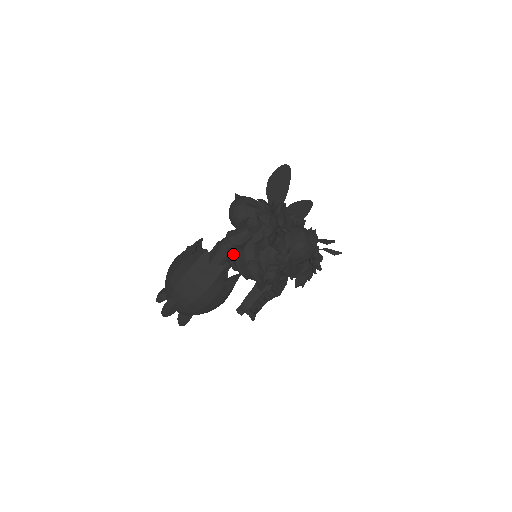
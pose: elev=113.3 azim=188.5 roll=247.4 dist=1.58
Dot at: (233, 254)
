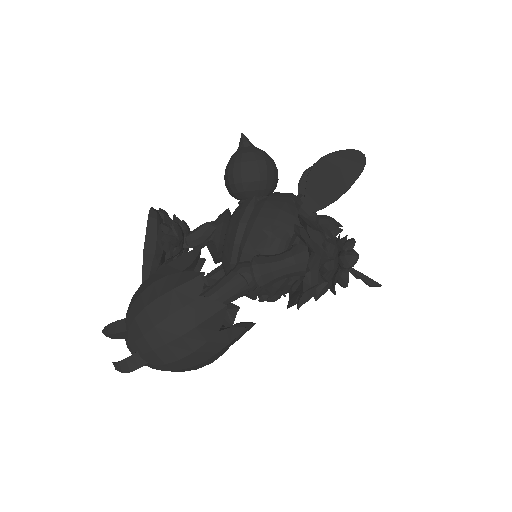
Dot at: occluded
